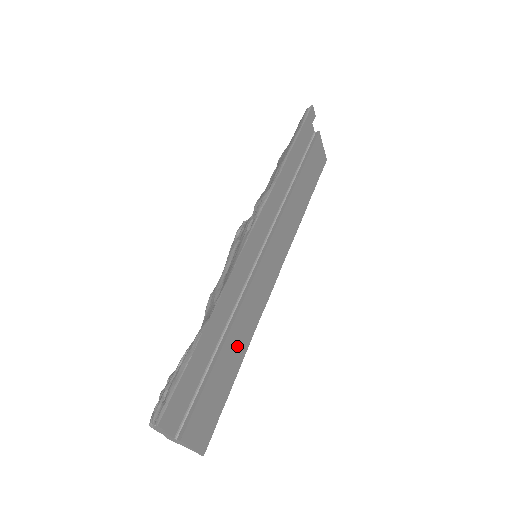
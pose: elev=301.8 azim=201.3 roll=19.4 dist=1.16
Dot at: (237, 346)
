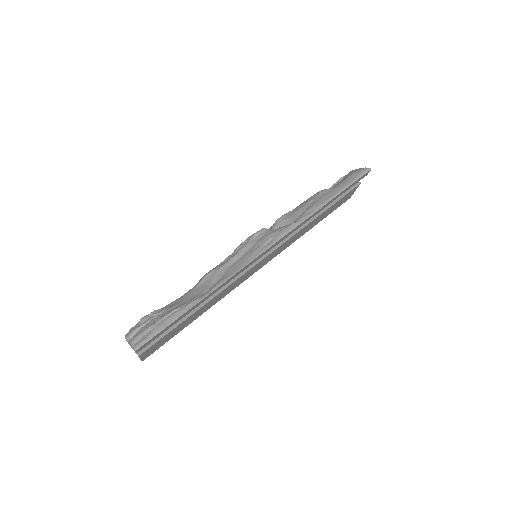
Dot at: (205, 308)
